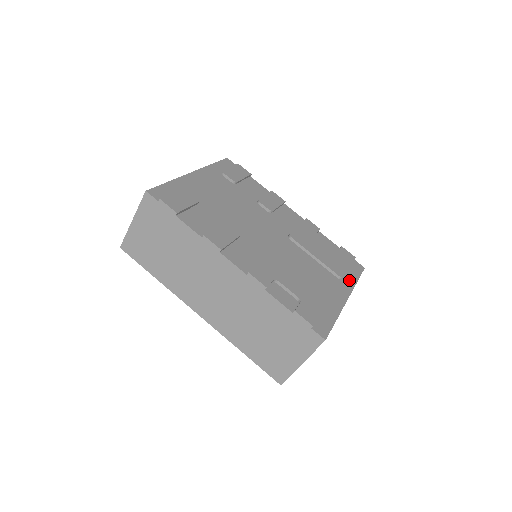
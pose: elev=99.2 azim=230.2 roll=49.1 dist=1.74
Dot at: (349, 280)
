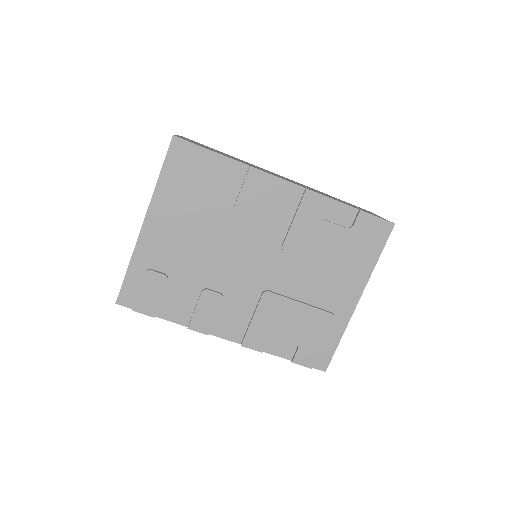
Dot at: (365, 267)
